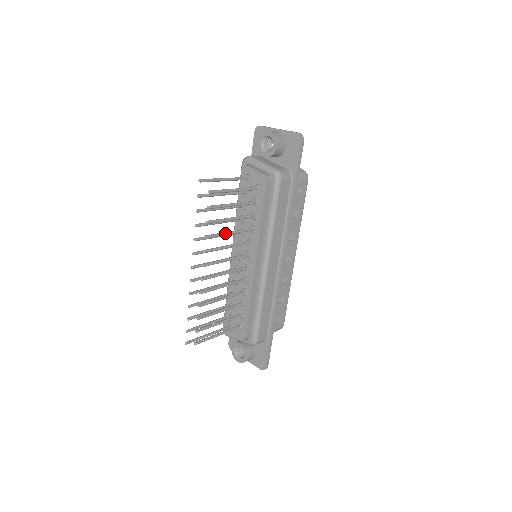
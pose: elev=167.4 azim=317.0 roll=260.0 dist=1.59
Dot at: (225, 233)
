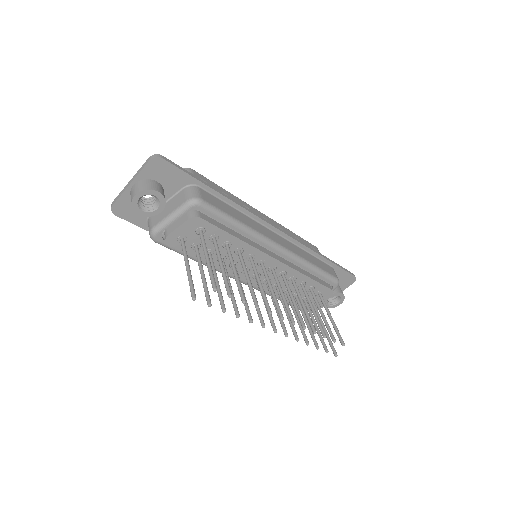
Dot at: (250, 284)
